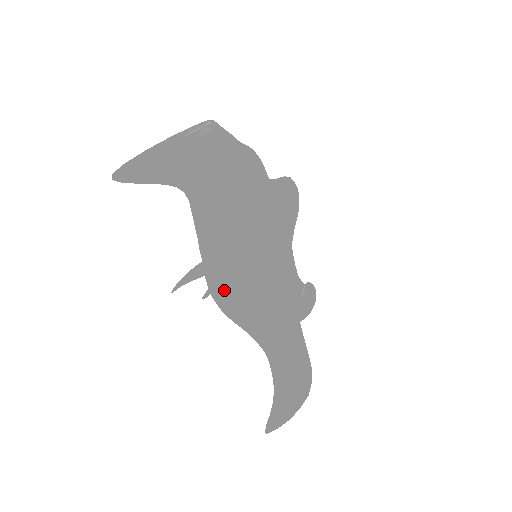
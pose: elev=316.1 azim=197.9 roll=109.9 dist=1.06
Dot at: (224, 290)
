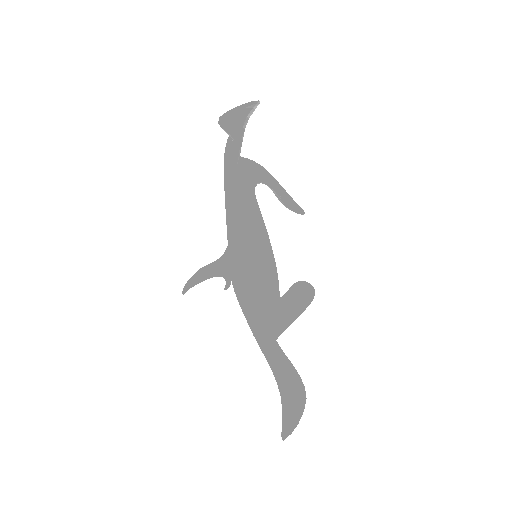
Dot at: (247, 277)
